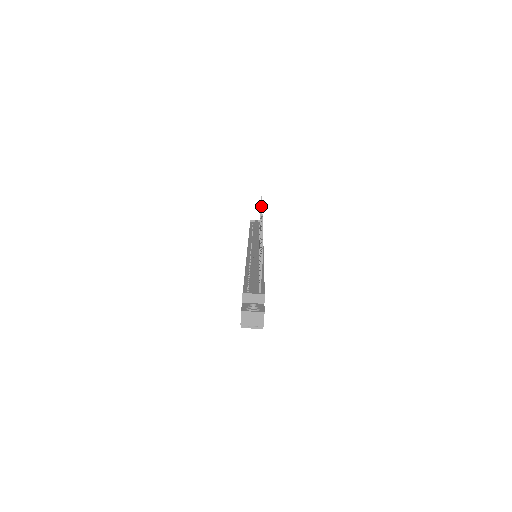
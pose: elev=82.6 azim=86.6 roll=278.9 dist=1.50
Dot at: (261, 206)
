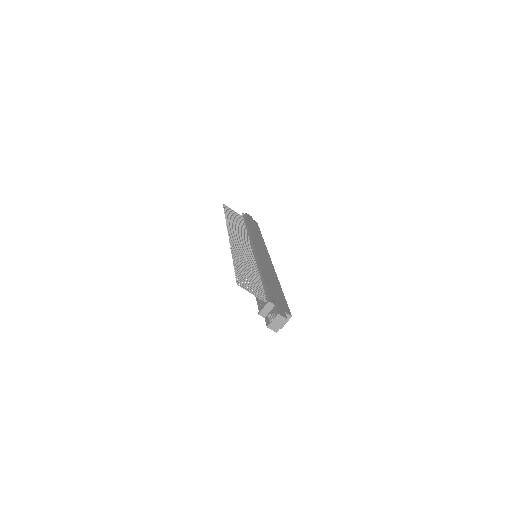
Dot at: occluded
